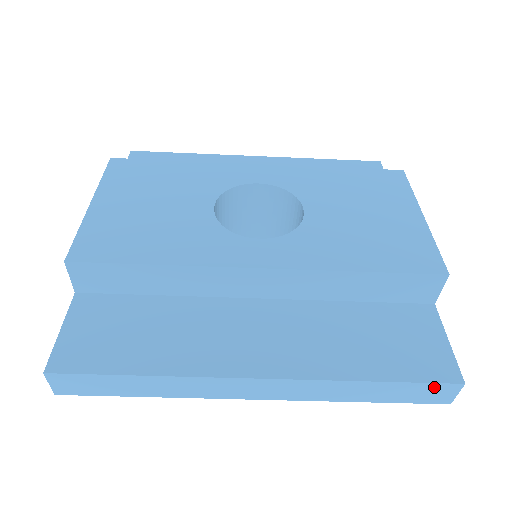
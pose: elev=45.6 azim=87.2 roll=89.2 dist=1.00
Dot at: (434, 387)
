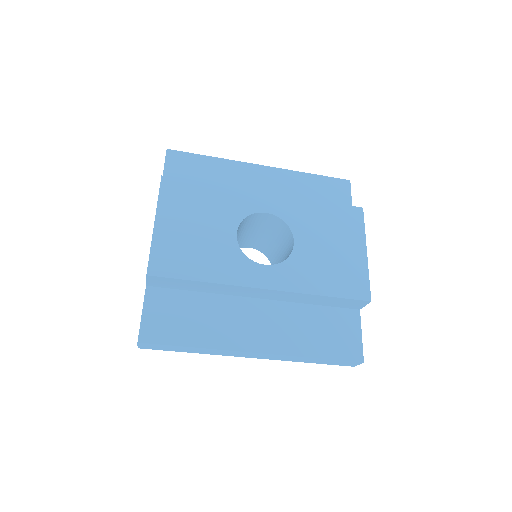
Dot at: (348, 362)
